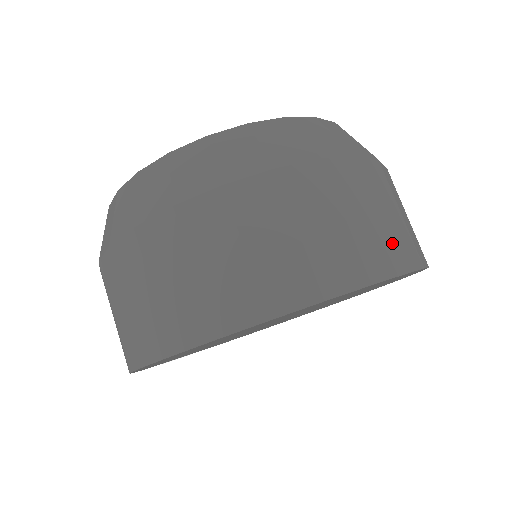
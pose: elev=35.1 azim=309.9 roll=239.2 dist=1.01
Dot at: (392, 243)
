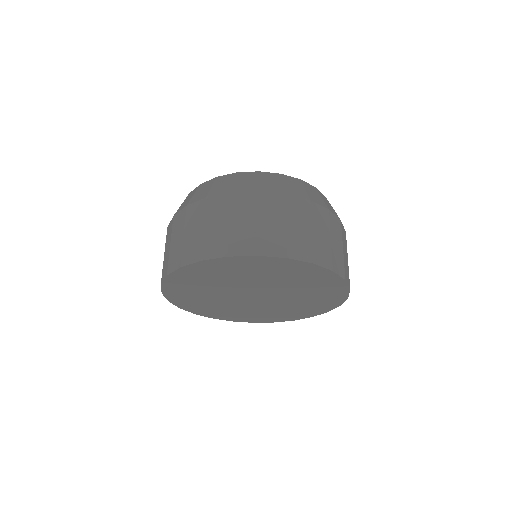
Dot at: occluded
